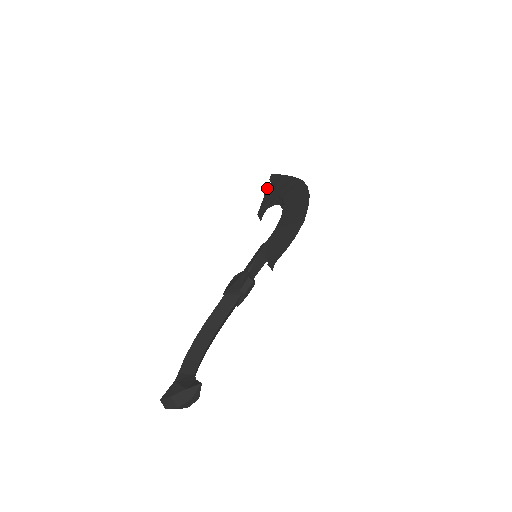
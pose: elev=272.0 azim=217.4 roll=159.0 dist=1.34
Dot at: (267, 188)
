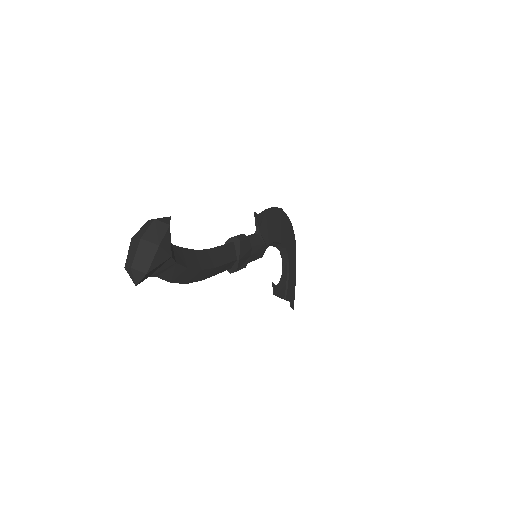
Dot at: occluded
